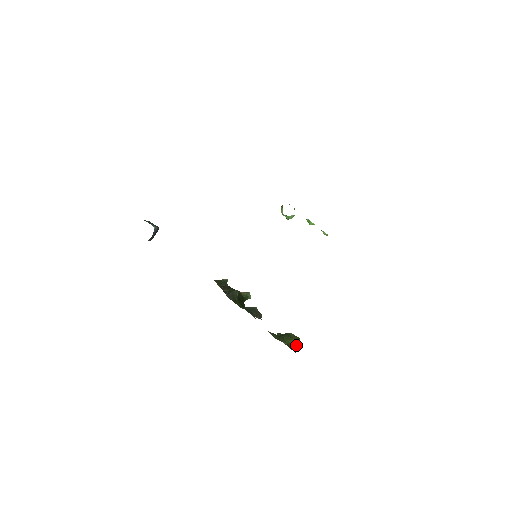
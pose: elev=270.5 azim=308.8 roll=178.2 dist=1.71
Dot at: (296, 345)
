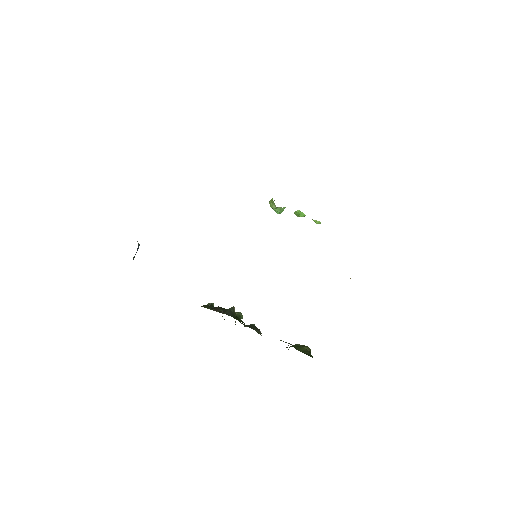
Dot at: (310, 352)
